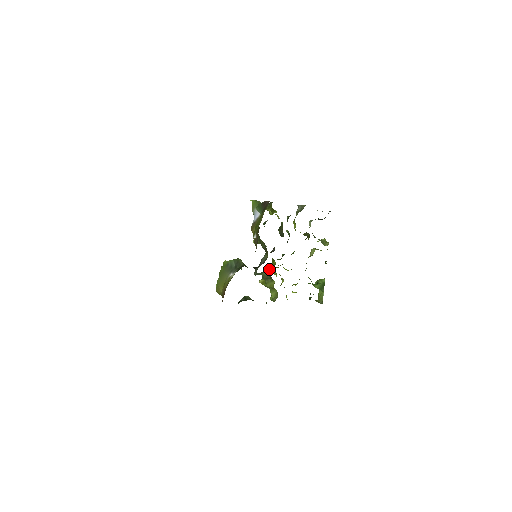
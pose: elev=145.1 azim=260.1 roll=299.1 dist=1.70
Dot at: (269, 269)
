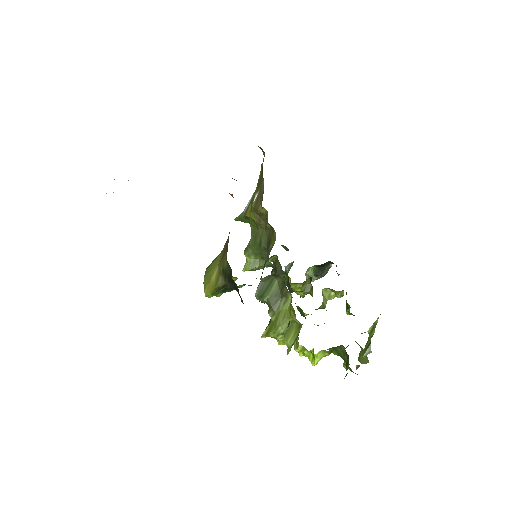
Dot at: occluded
